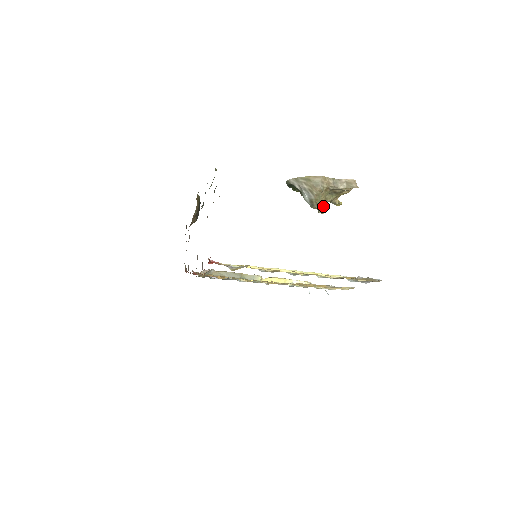
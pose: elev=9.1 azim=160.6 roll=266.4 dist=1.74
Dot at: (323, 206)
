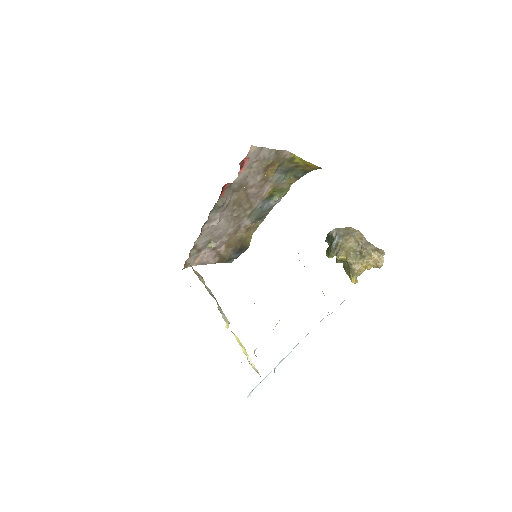
Dot at: (344, 252)
